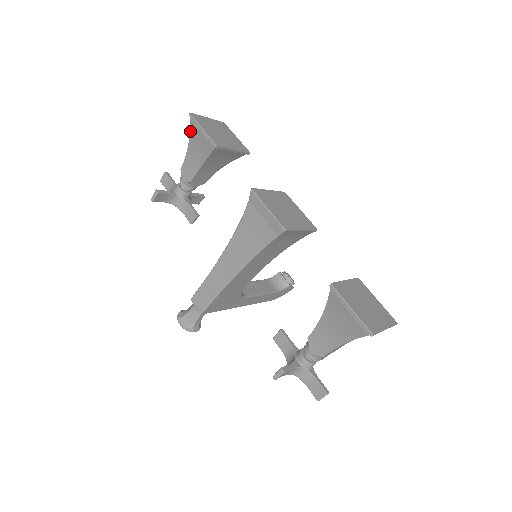
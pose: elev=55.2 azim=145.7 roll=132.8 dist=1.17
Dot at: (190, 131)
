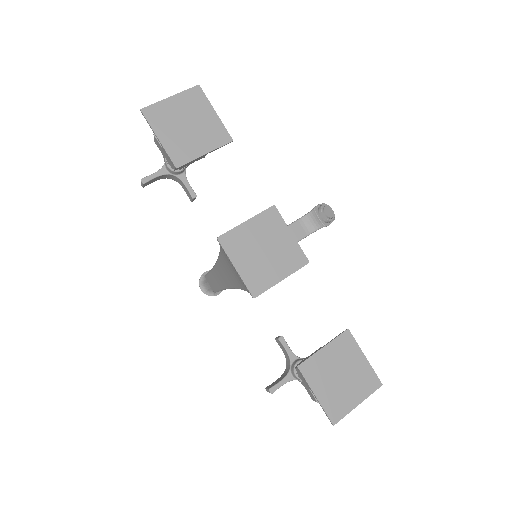
Dot at: occluded
